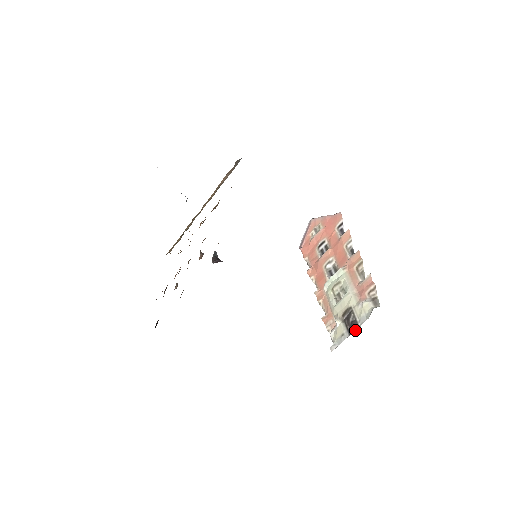
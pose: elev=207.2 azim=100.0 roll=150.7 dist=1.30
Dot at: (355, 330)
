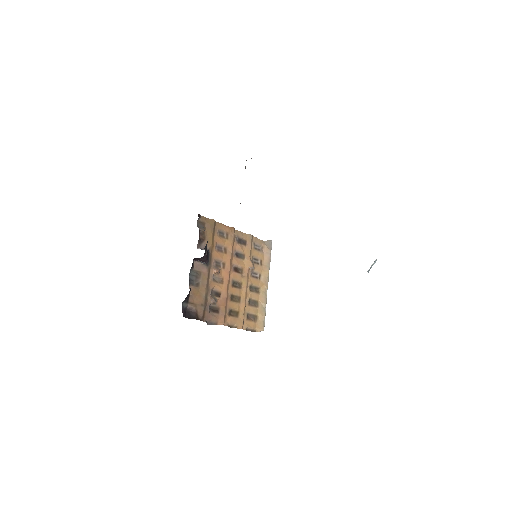
Dot at: occluded
